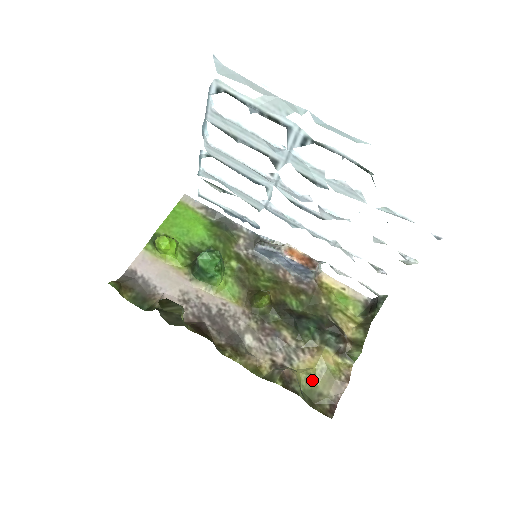
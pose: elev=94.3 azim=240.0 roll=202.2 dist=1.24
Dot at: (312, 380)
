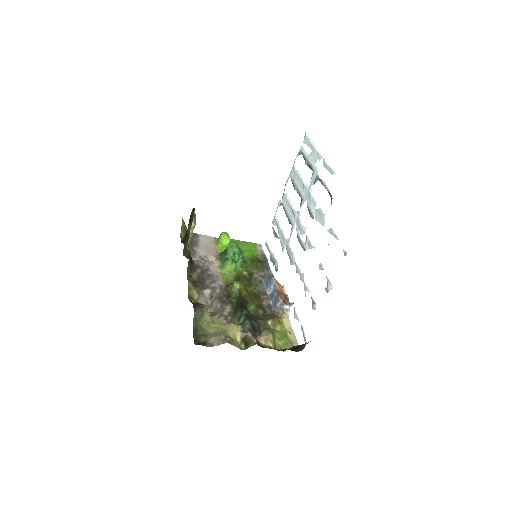
Dot at: (211, 327)
